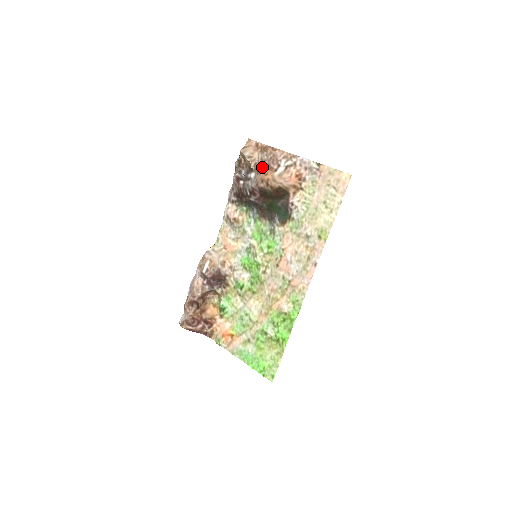
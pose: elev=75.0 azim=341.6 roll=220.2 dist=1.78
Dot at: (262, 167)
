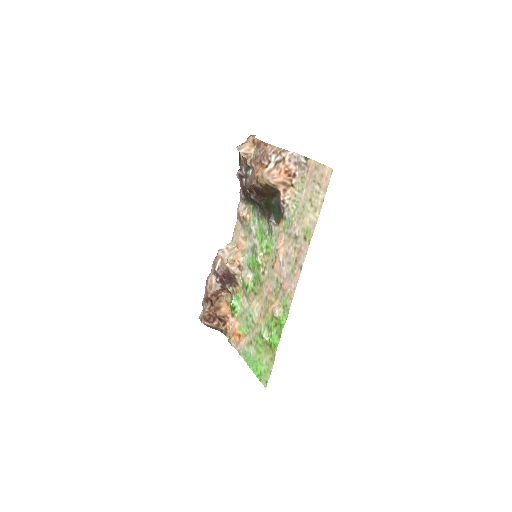
Dot at: (256, 164)
